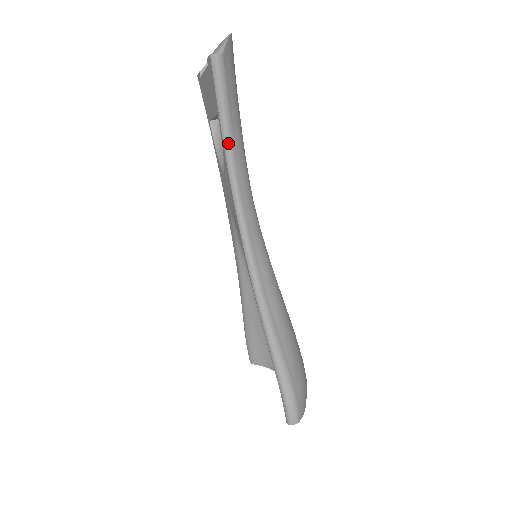
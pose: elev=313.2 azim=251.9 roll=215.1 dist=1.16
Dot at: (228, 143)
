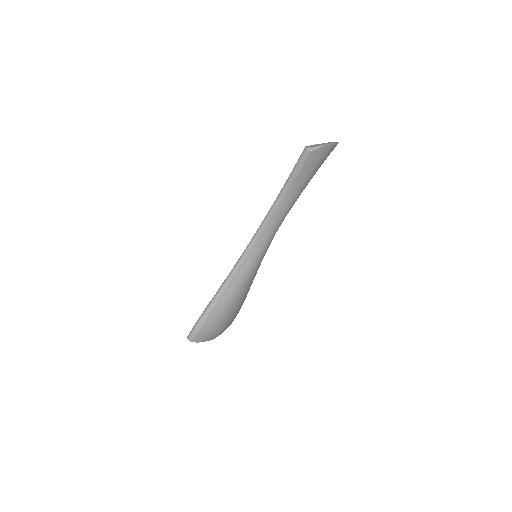
Dot at: (282, 193)
